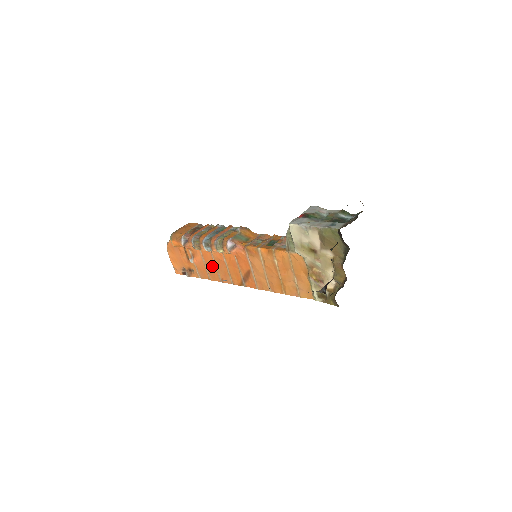
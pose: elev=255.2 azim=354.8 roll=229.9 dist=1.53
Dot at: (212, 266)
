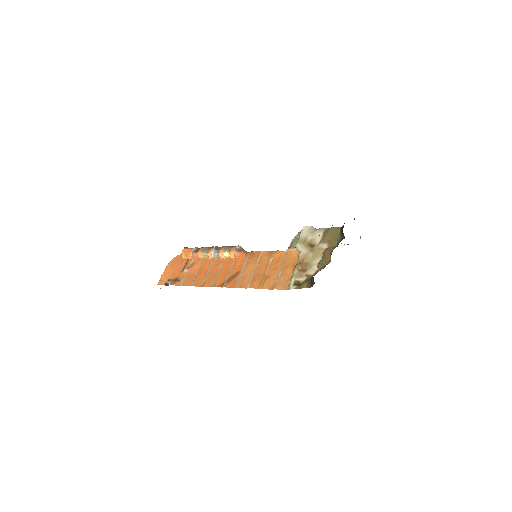
Dot at: (204, 272)
